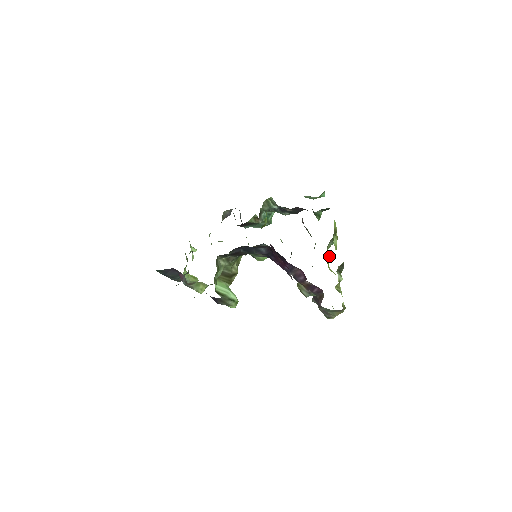
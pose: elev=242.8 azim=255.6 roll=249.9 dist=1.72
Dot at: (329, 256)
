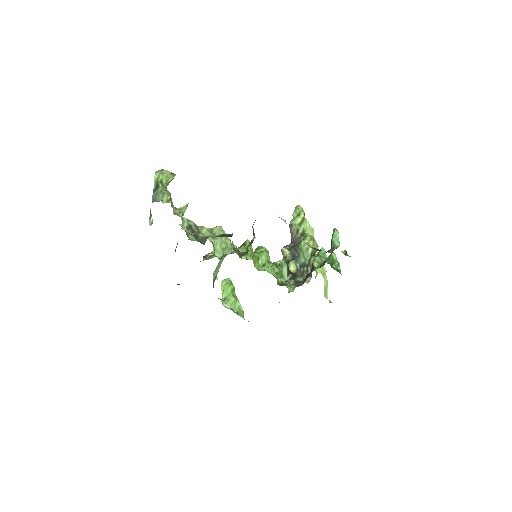
Dot at: occluded
